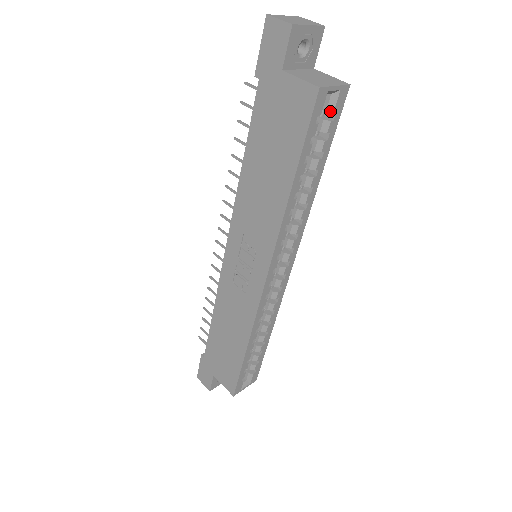
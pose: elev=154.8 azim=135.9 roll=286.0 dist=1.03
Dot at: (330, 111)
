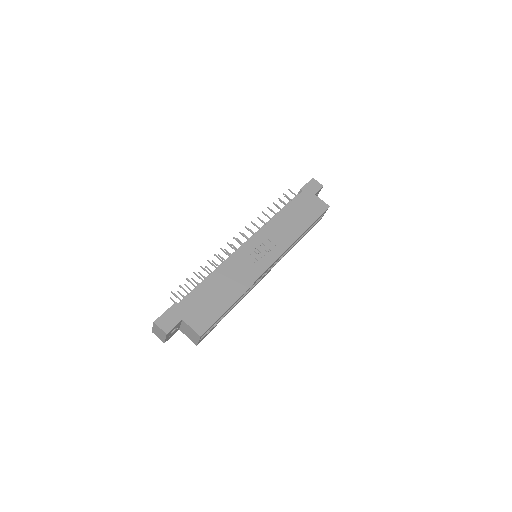
Dot at: (318, 219)
